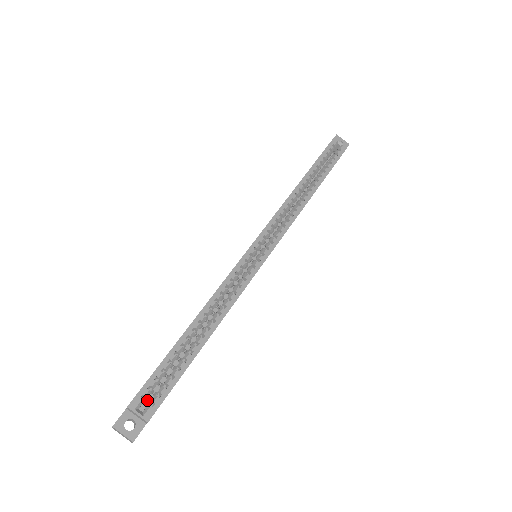
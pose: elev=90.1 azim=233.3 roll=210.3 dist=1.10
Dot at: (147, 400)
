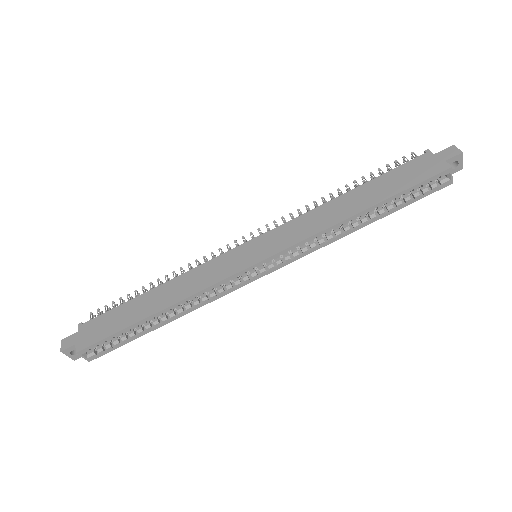
Dot at: occluded
